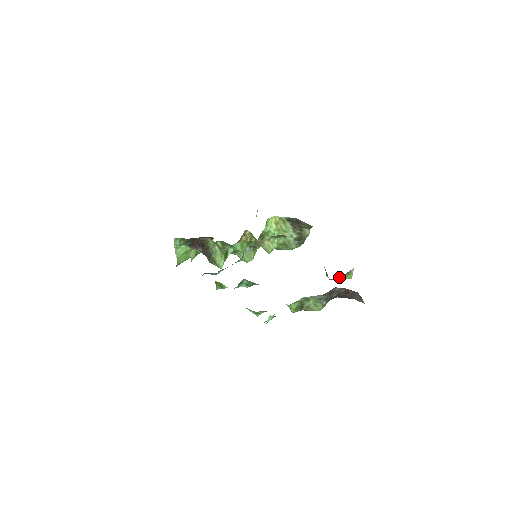
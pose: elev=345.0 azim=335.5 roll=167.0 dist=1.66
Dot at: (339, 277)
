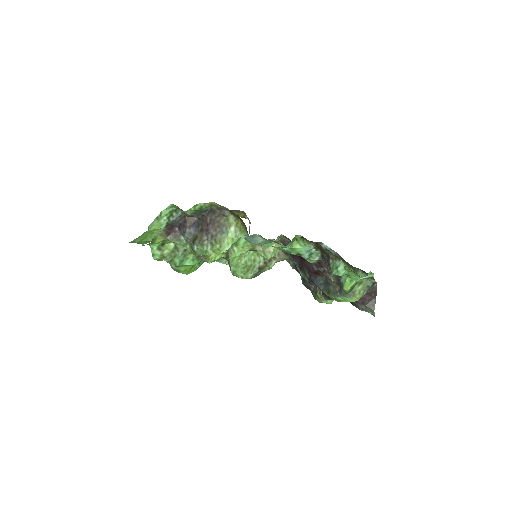
Dot at: occluded
